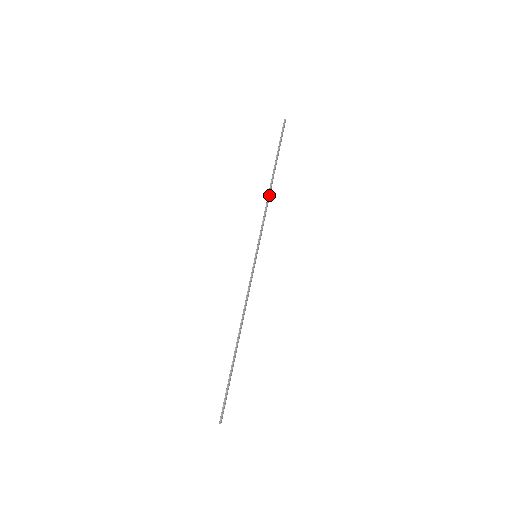
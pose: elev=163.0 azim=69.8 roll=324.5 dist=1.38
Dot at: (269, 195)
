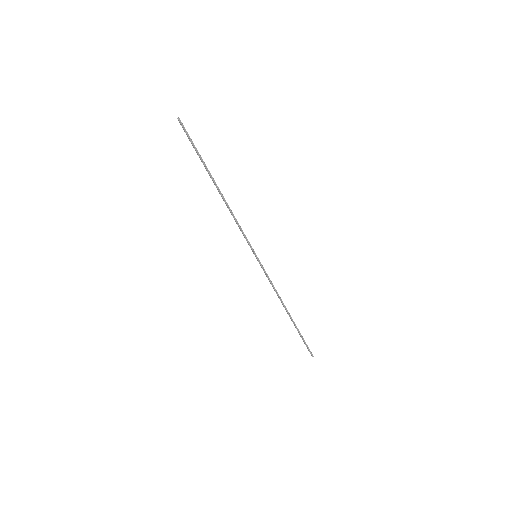
Dot at: (227, 204)
